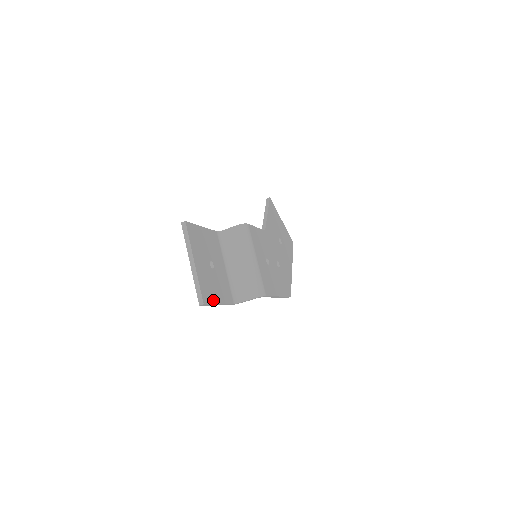
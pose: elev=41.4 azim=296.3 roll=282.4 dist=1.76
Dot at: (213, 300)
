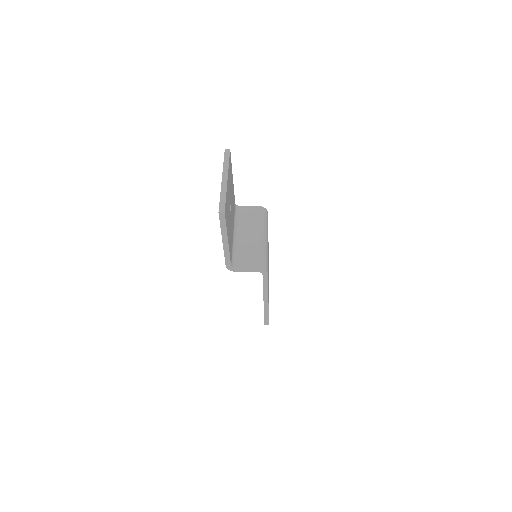
Dot at: (227, 227)
